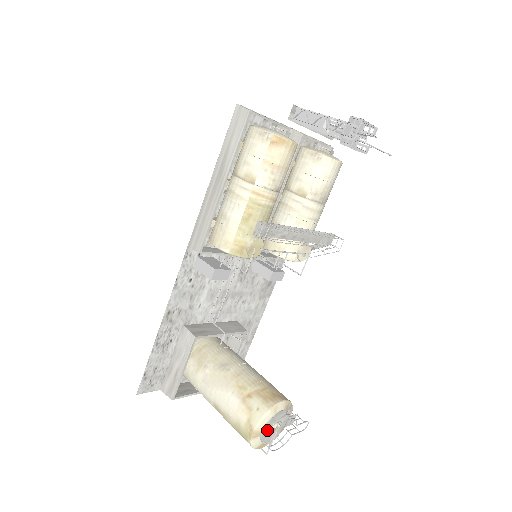
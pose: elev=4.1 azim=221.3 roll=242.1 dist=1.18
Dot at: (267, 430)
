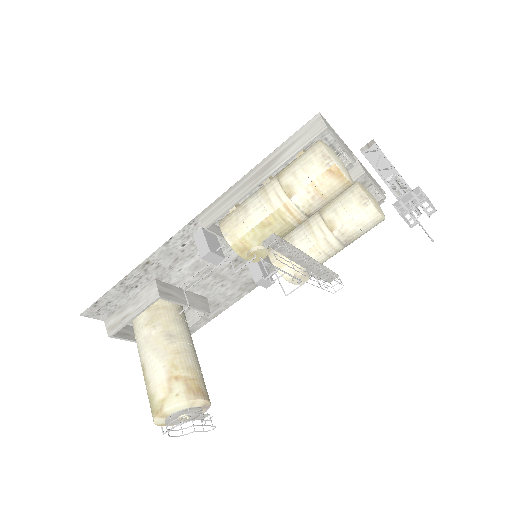
Dot at: (175, 416)
